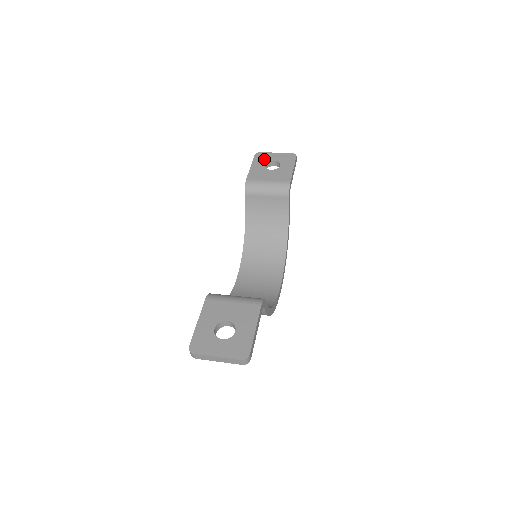
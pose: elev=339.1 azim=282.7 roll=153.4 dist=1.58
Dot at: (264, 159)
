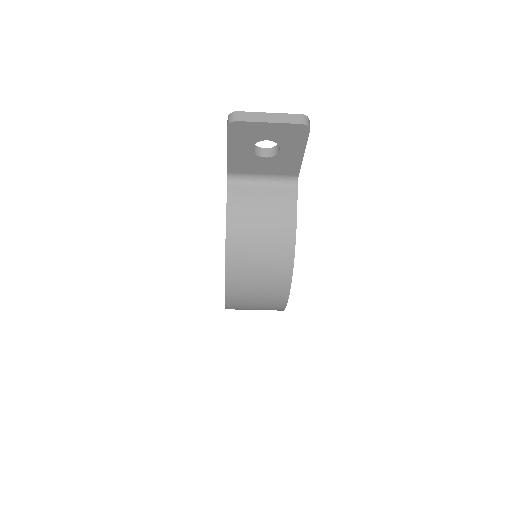
Dot at: occluded
